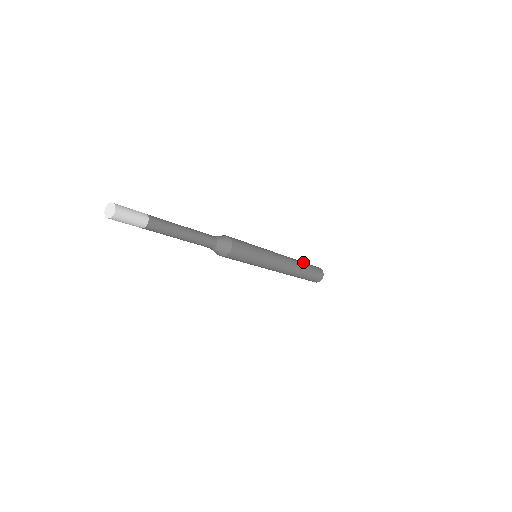
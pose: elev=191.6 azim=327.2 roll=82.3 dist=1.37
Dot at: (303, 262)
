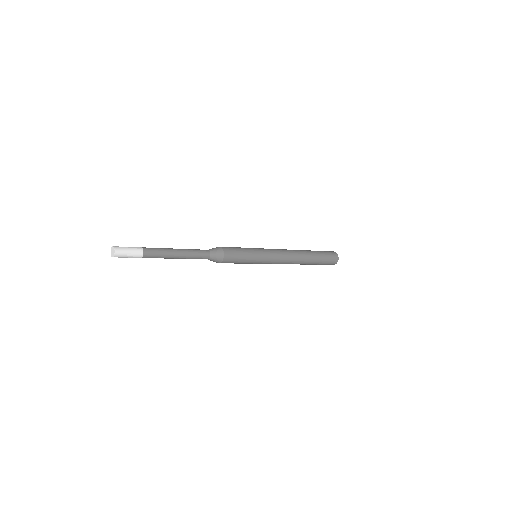
Dot at: (309, 250)
